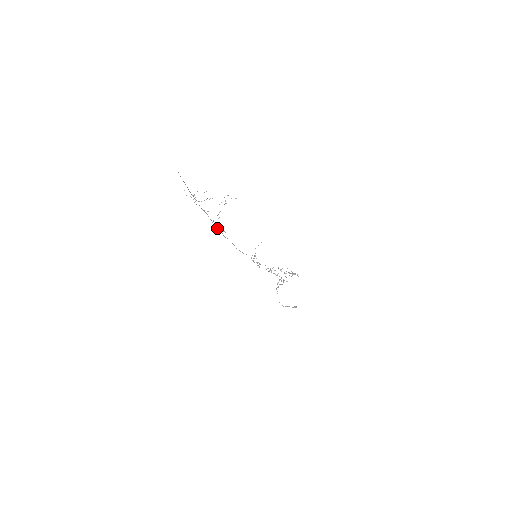
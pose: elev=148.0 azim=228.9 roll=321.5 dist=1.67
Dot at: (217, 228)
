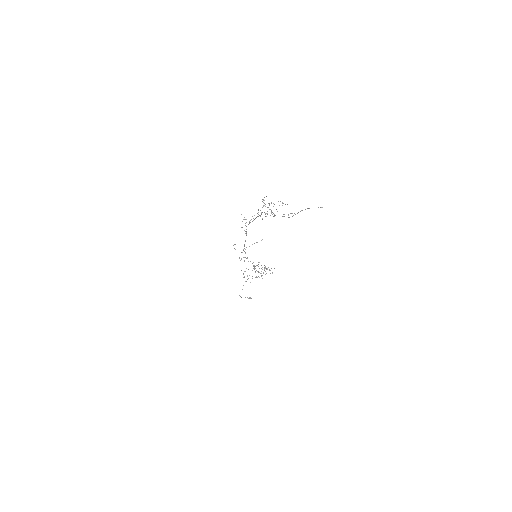
Dot at: (242, 227)
